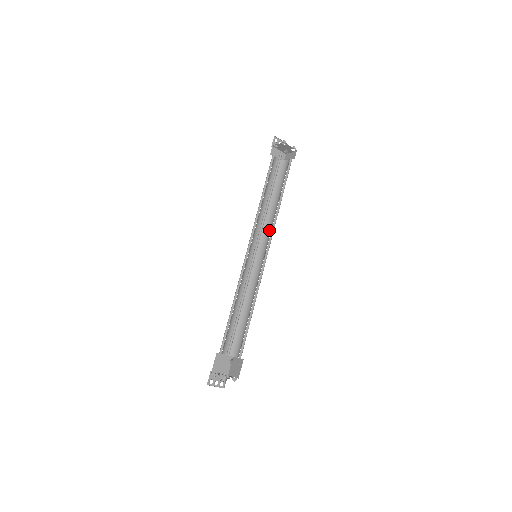
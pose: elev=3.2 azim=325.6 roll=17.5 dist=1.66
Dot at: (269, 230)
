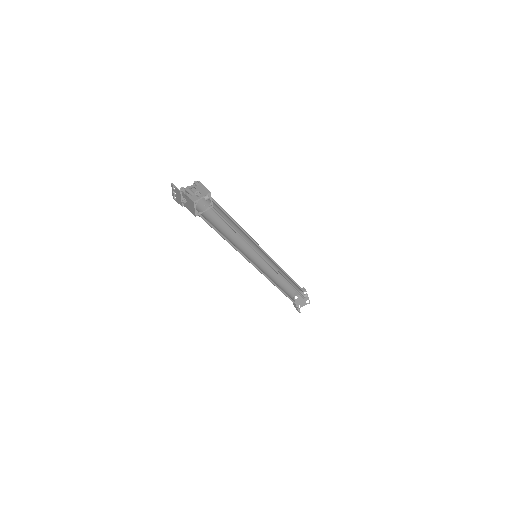
Dot at: occluded
